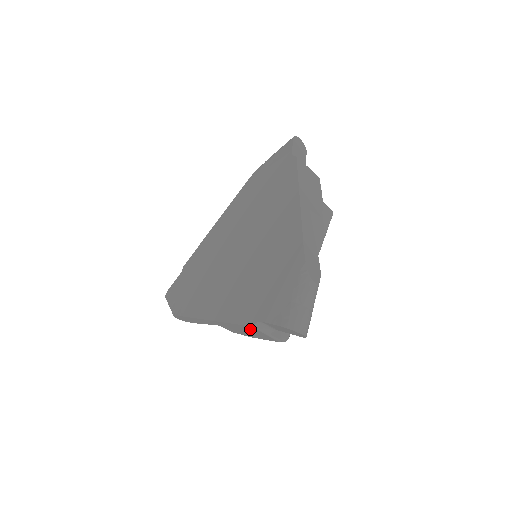
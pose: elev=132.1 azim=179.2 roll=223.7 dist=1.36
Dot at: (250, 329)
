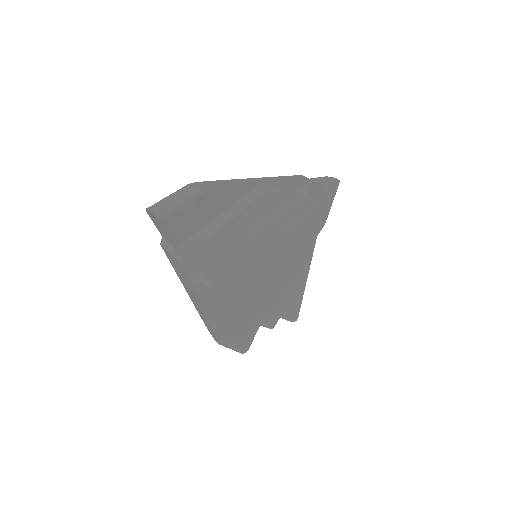
Dot at: (171, 258)
